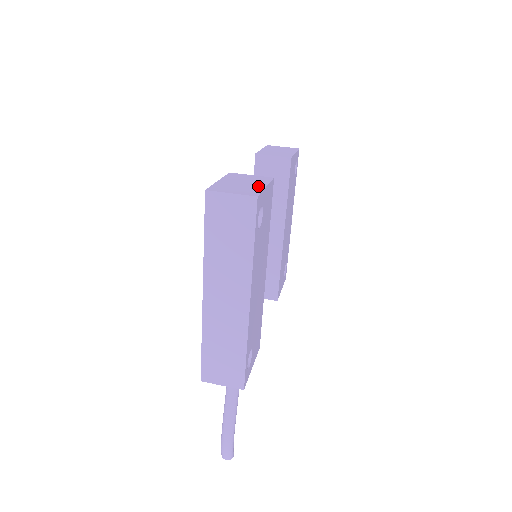
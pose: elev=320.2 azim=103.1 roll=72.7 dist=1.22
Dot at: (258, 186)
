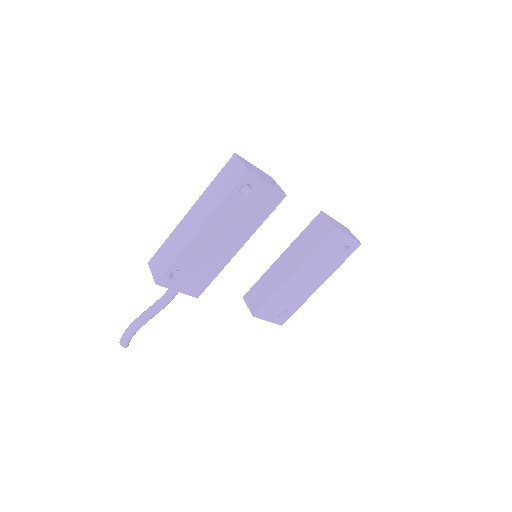
Dot at: (264, 179)
